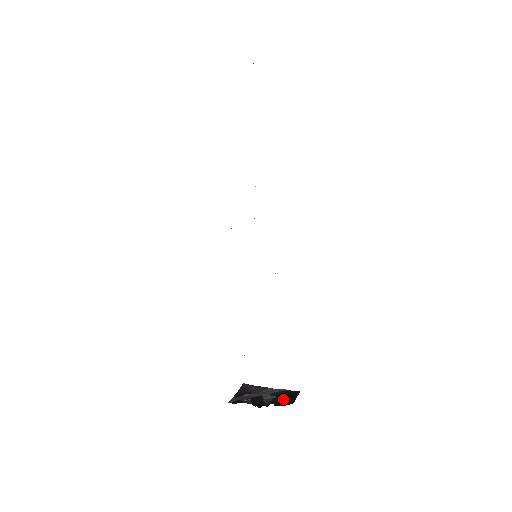
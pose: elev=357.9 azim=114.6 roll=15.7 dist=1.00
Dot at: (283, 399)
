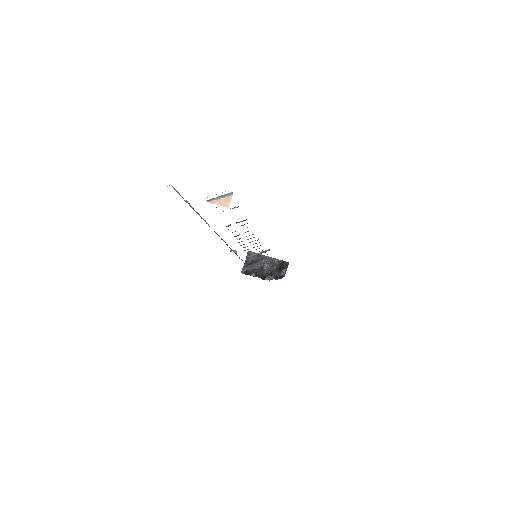
Dot at: (278, 271)
